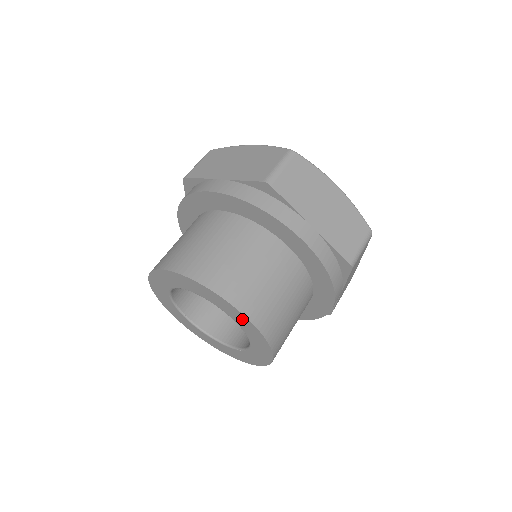
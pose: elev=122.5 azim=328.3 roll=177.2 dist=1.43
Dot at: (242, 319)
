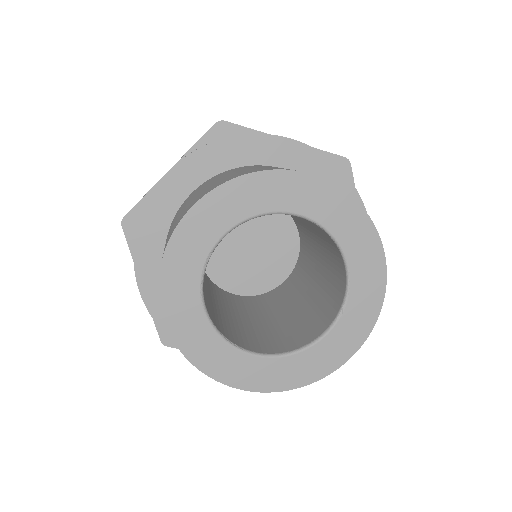
Dot at: (316, 192)
